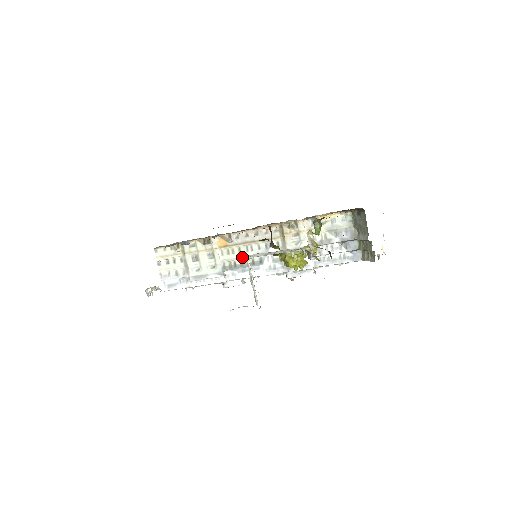
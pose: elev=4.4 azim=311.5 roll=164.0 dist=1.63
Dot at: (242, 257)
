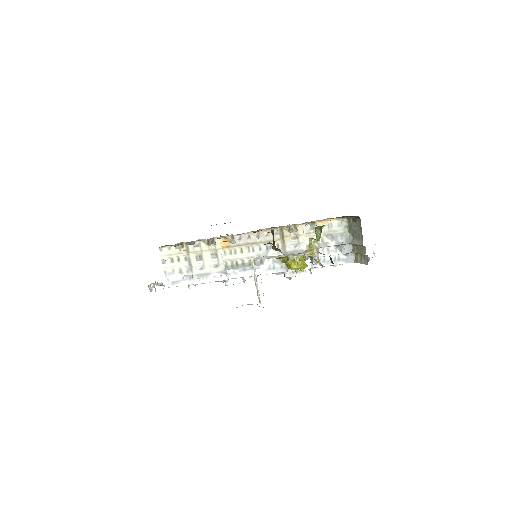
Dot at: (244, 257)
